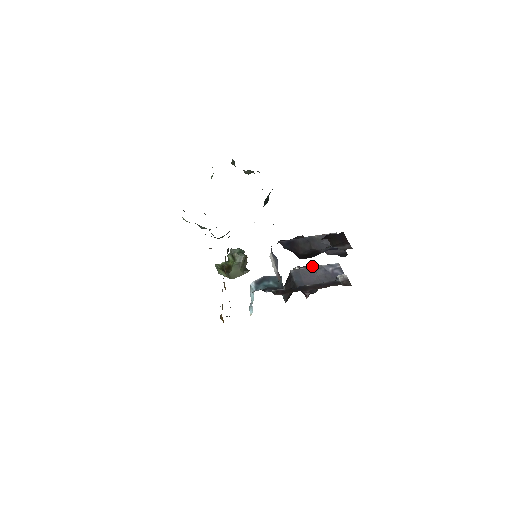
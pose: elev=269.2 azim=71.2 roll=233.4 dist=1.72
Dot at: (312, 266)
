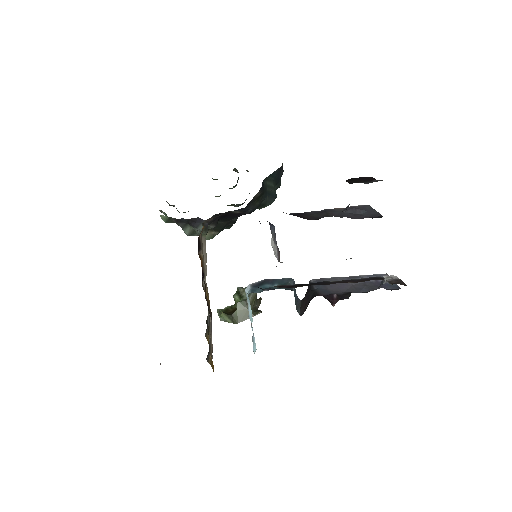
Dot at: occluded
